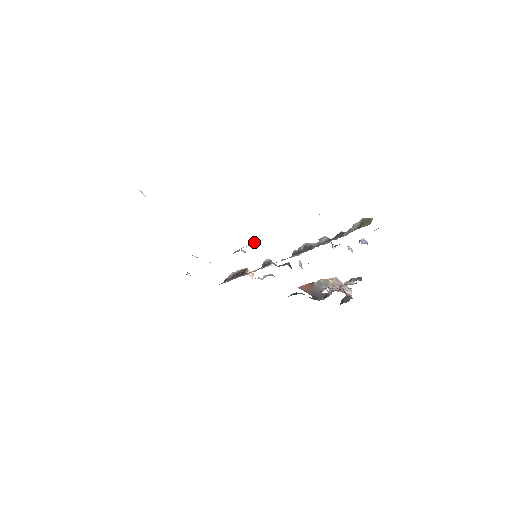
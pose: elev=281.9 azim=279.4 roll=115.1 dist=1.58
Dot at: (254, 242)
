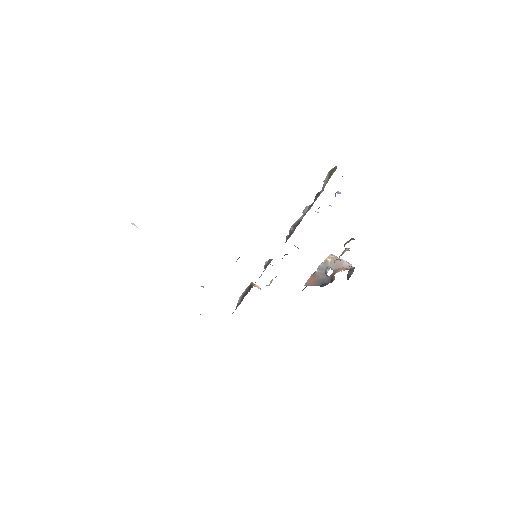
Dot at: occluded
